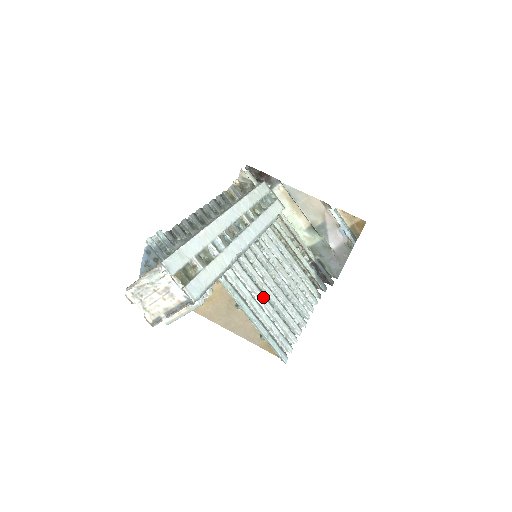
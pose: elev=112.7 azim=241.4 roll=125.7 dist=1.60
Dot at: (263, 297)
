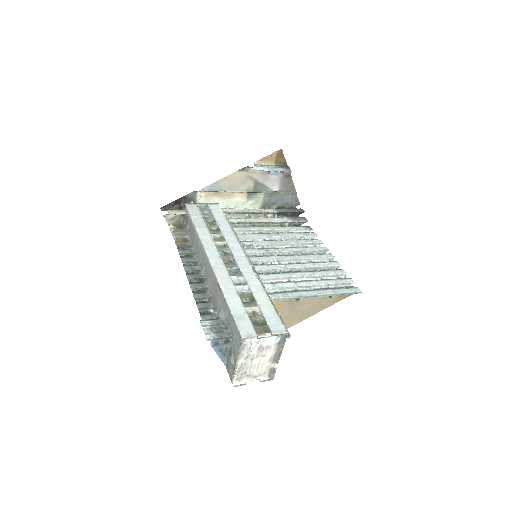
Dot at: (298, 274)
